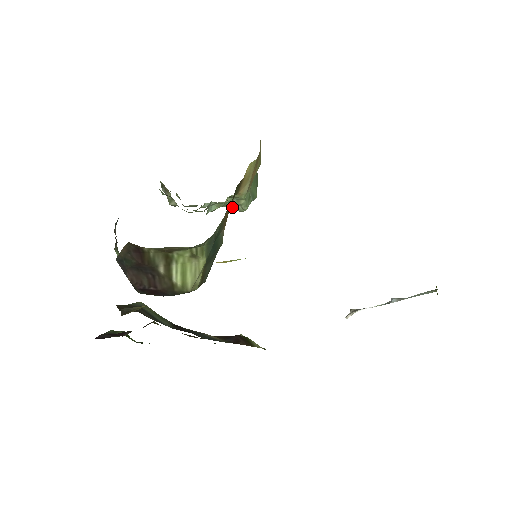
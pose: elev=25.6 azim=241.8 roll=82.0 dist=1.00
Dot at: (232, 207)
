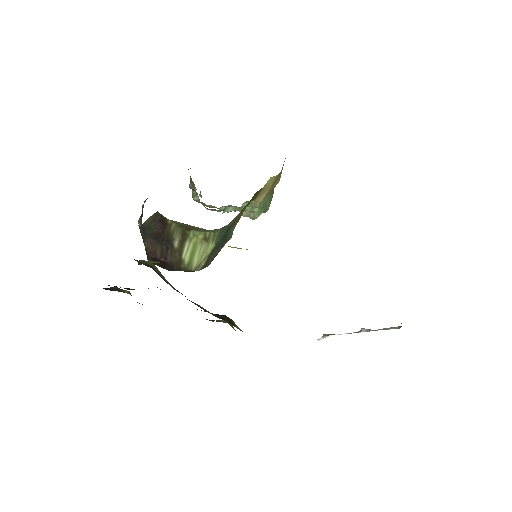
Dot at: (245, 213)
